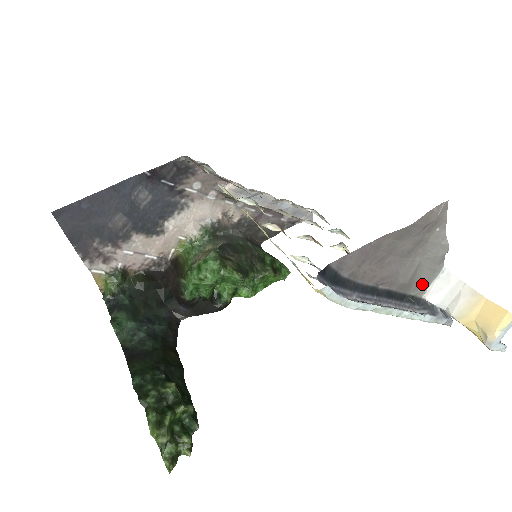
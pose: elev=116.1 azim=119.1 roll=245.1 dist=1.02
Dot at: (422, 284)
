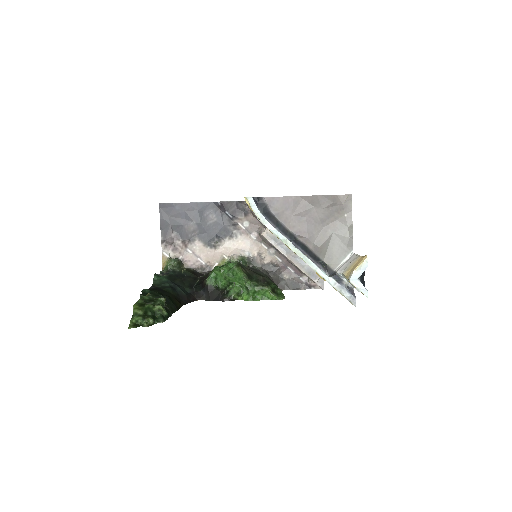
Dot at: (334, 258)
